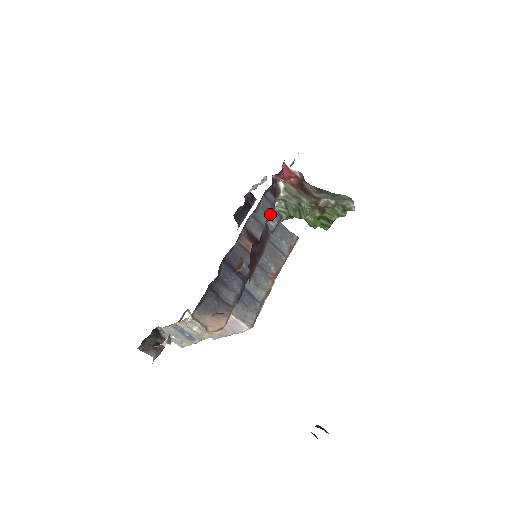
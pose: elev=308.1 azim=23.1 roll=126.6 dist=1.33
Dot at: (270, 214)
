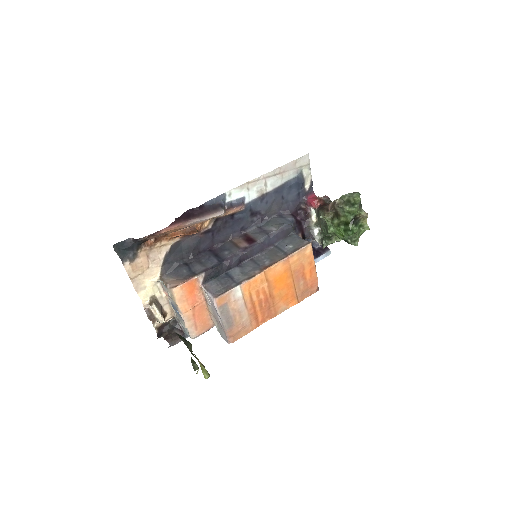
Dot at: (276, 224)
